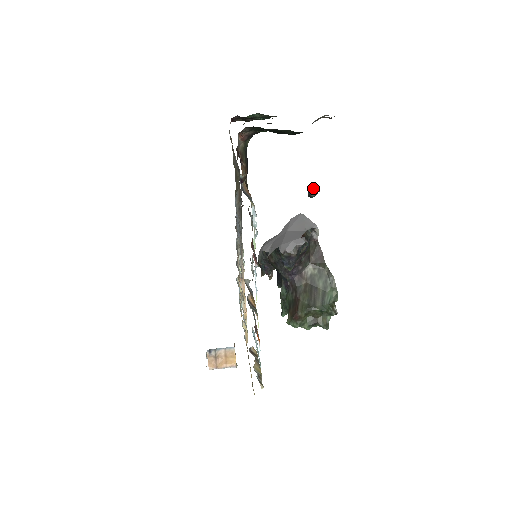
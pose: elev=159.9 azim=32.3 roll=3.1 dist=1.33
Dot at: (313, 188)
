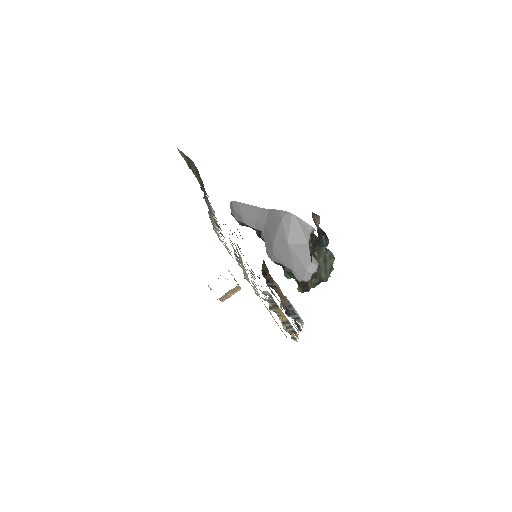
Dot at: (325, 241)
